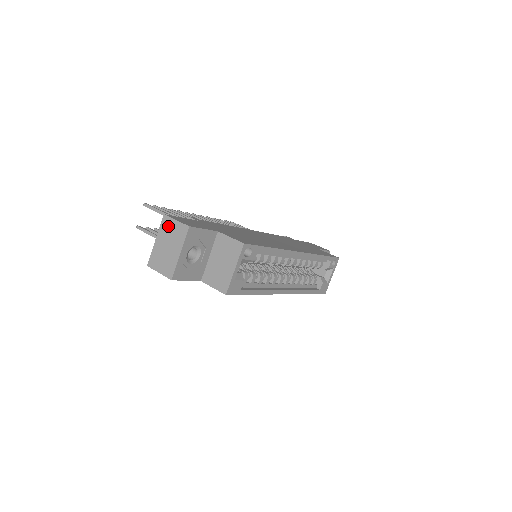
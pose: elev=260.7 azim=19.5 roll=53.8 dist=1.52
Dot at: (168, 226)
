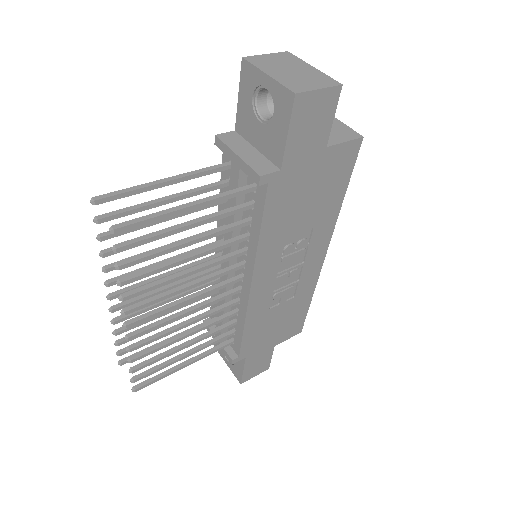
Dot at: (264, 60)
